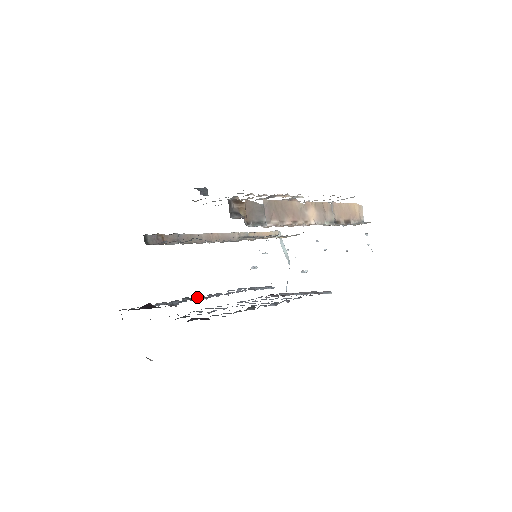
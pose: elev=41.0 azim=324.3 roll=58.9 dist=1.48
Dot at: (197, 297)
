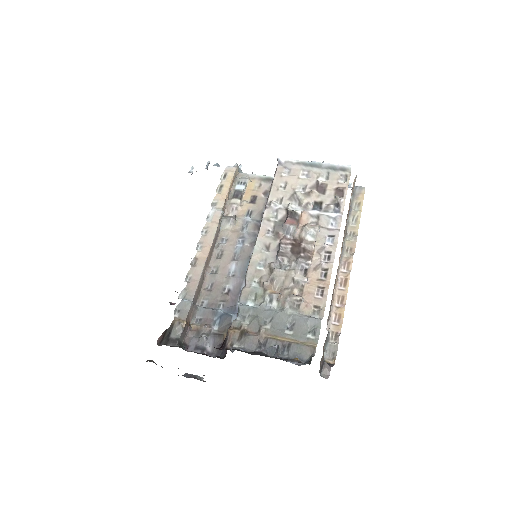
Dot at: occluded
